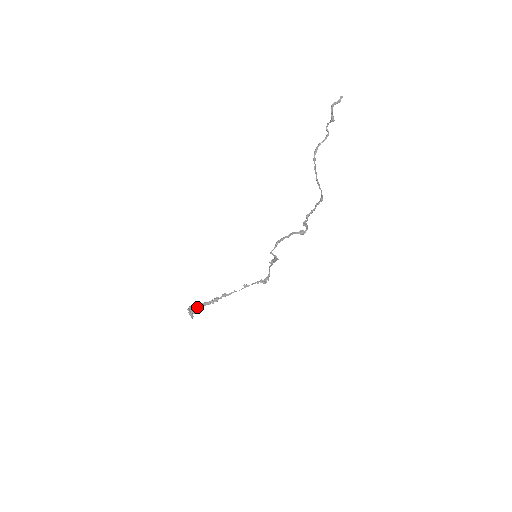
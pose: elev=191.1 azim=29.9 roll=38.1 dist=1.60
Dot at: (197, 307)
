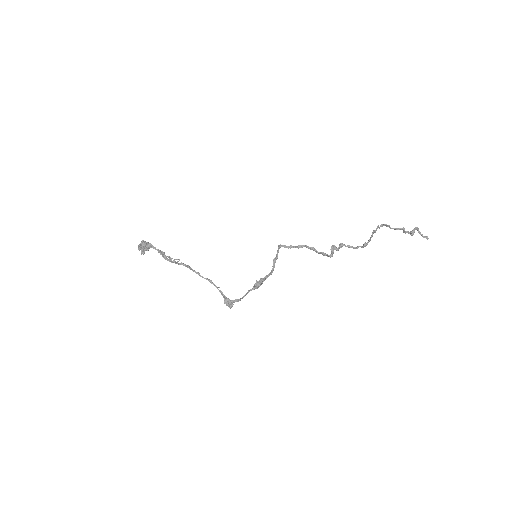
Dot at: occluded
